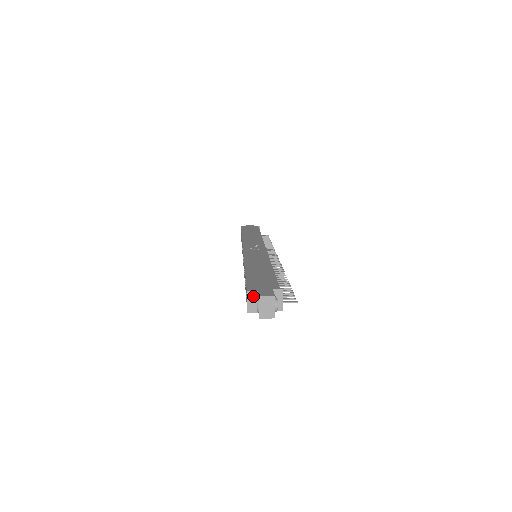
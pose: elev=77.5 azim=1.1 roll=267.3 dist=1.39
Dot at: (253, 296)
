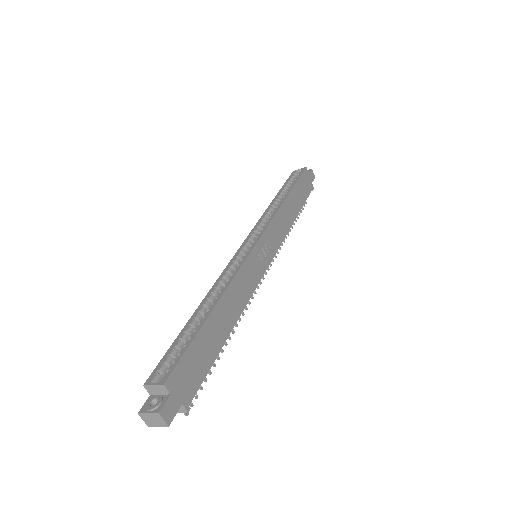
Dot at: (163, 390)
